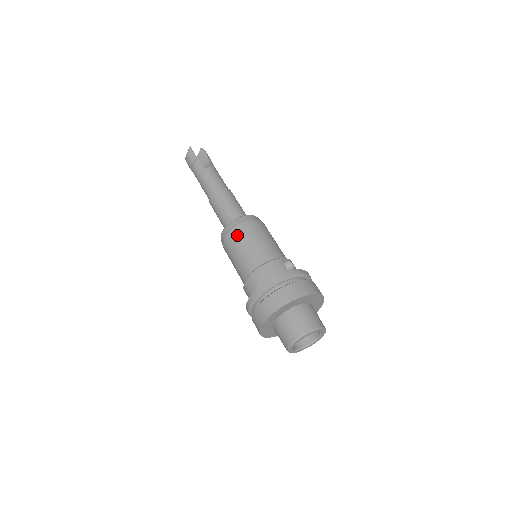
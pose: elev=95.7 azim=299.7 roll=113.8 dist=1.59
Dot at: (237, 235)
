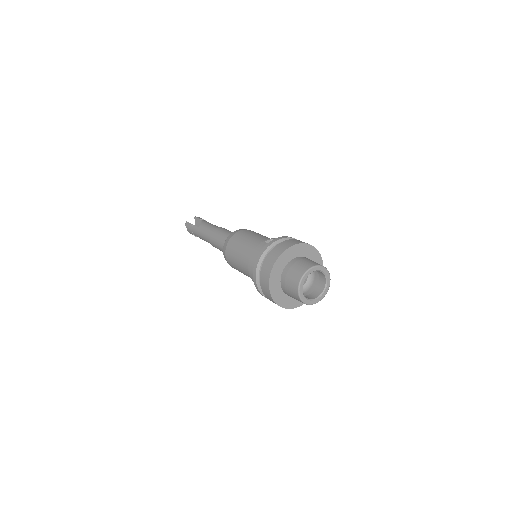
Dot at: (230, 249)
